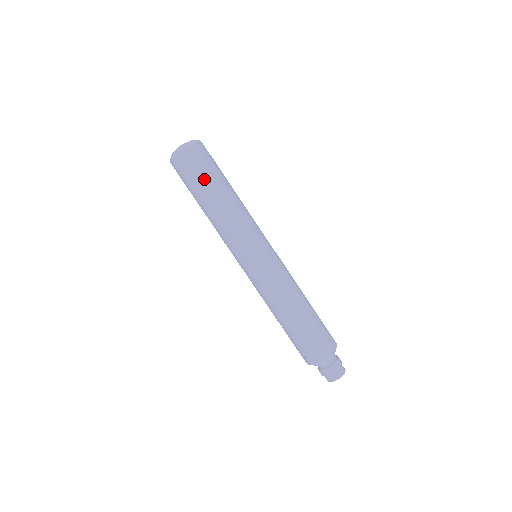
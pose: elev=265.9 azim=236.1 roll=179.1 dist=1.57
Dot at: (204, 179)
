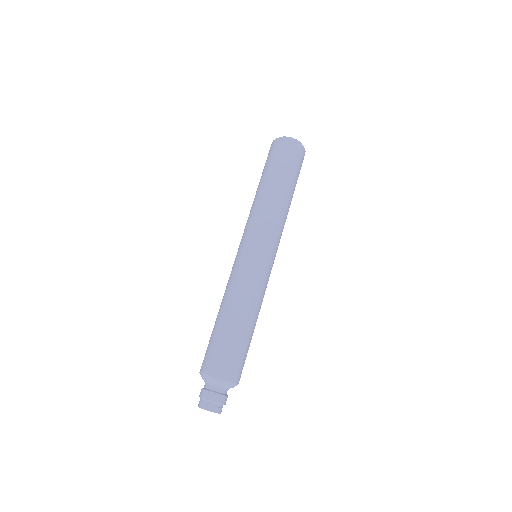
Dot at: (285, 169)
